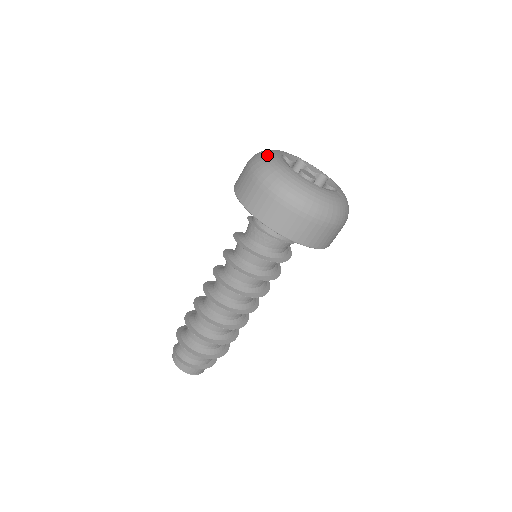
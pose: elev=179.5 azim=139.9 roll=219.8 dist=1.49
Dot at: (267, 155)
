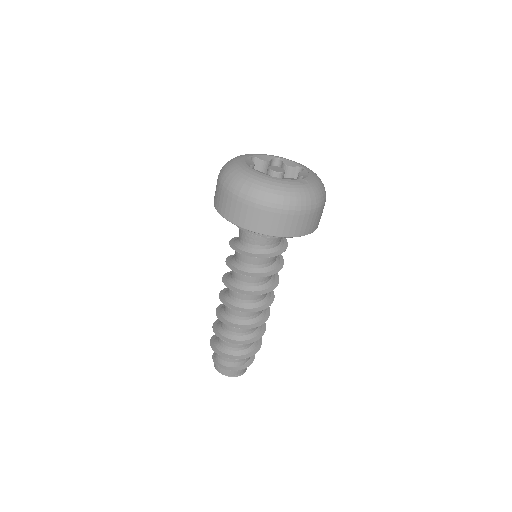
Dot at: (232, 160)
